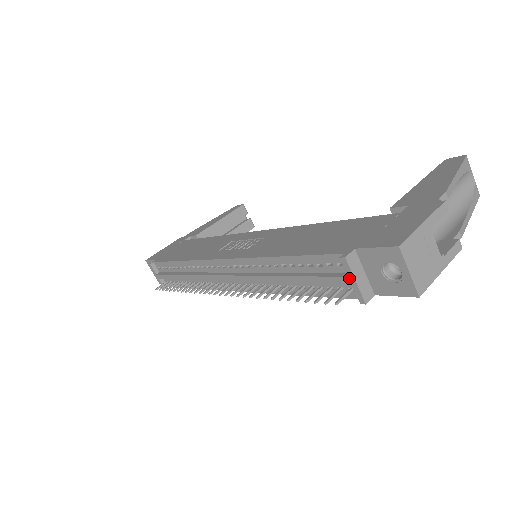
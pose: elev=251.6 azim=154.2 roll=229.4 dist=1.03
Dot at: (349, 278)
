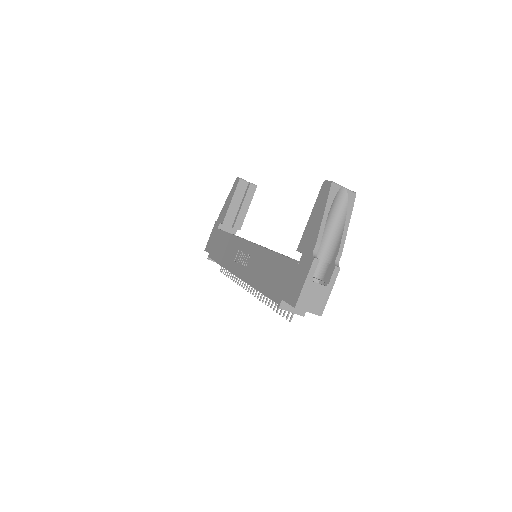
Dot at: (288, 311)
